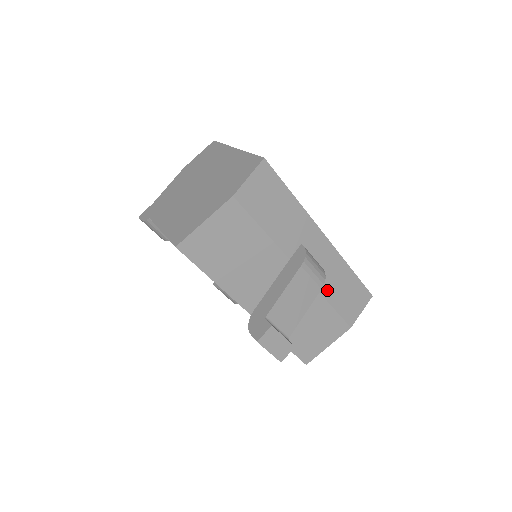
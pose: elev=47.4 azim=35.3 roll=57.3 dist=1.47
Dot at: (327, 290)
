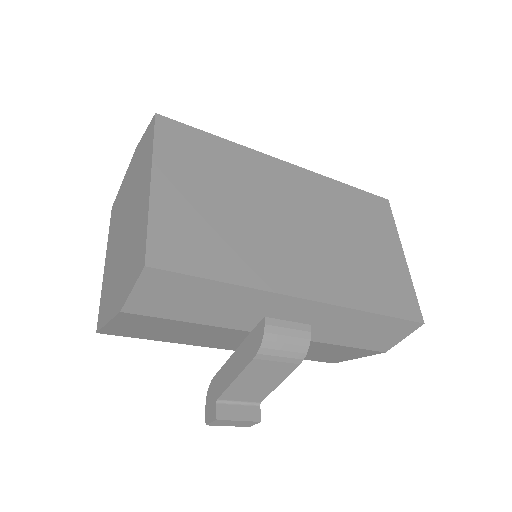
Dot at: (330, 337)
